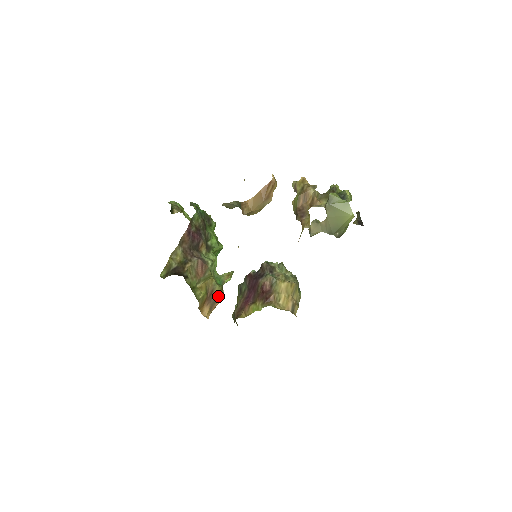
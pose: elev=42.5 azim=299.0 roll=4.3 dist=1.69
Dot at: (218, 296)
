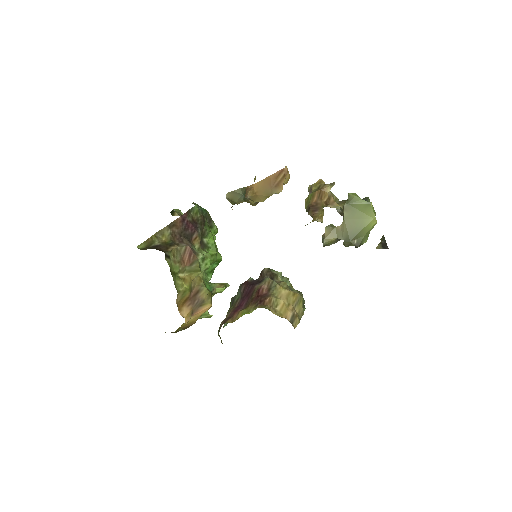
Dot at: (204, 300)
